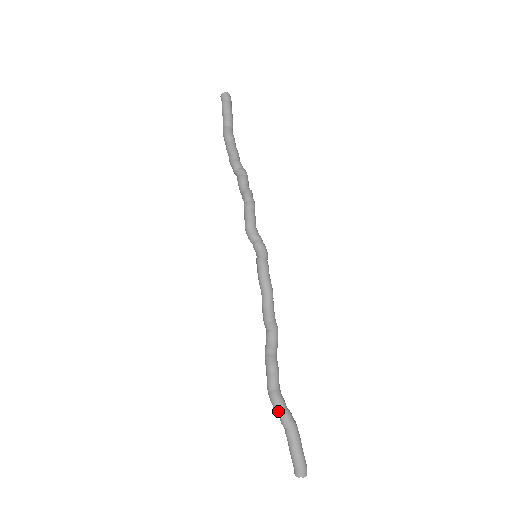
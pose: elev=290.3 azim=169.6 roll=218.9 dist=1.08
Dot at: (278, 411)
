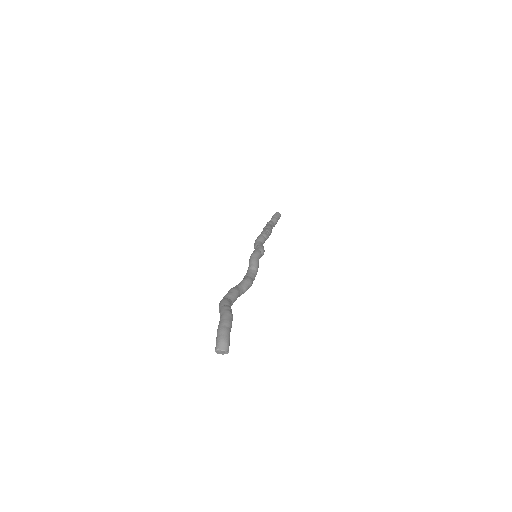
Dot at: (220, 306)
